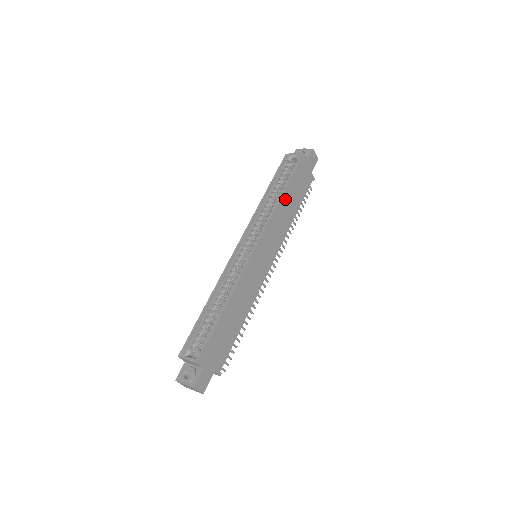
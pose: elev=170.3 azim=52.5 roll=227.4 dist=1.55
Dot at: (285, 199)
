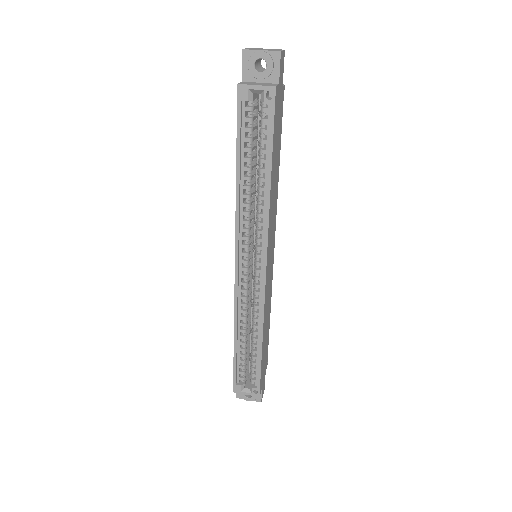
Dot at: (272, 180)
